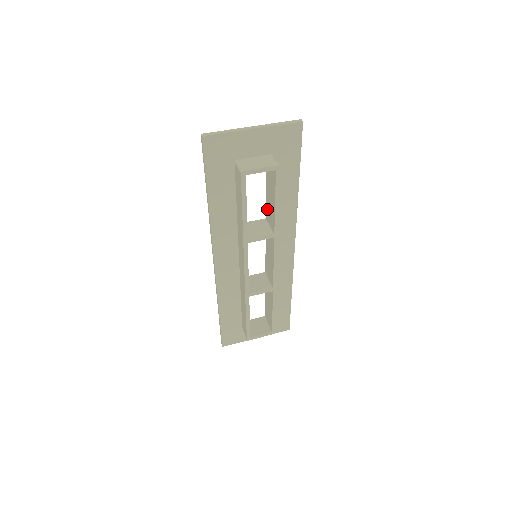
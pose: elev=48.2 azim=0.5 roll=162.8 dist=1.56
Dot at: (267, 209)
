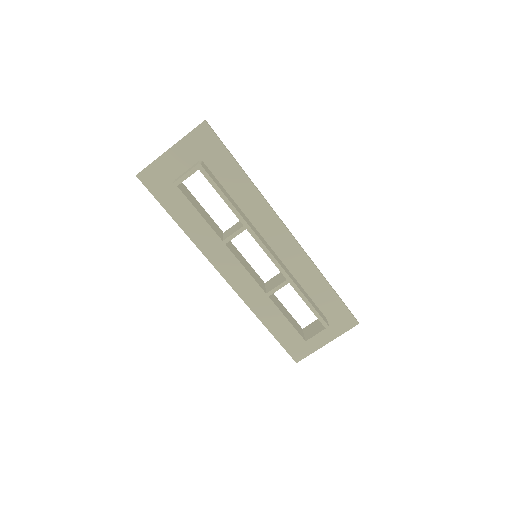
Dot at: occluded
